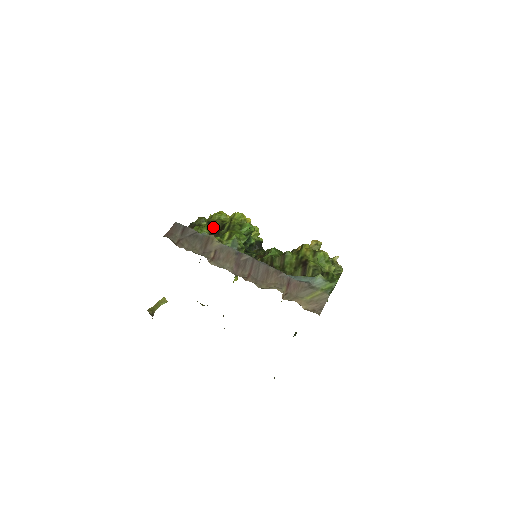
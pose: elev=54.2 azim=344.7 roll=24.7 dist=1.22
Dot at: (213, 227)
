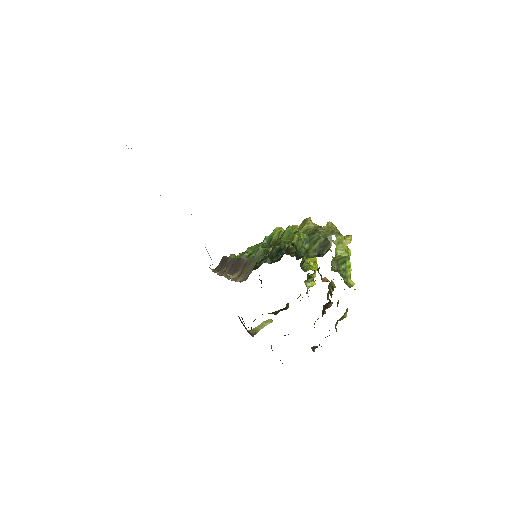
Dot at: occluded
